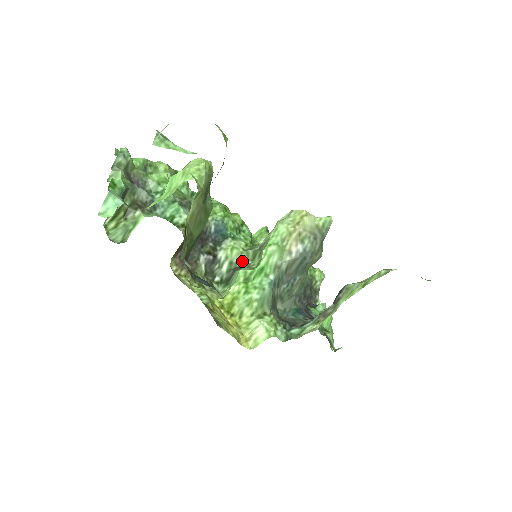
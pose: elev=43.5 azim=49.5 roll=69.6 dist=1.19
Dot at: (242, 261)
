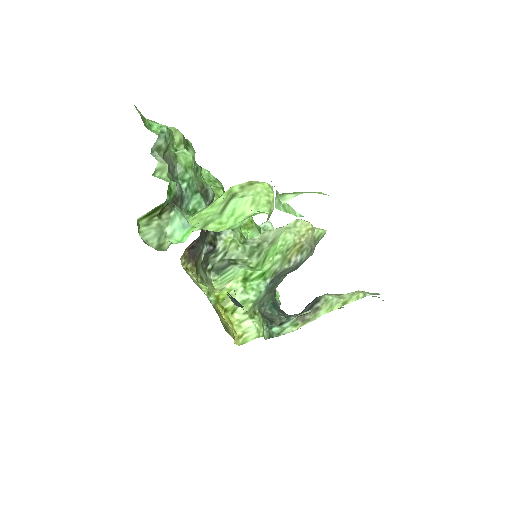
Dot at: (238, 255)
